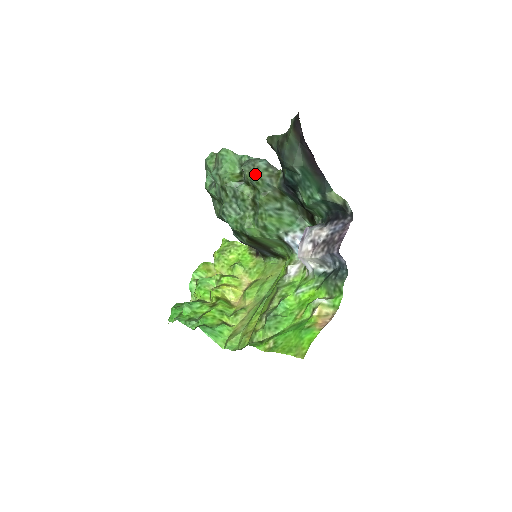
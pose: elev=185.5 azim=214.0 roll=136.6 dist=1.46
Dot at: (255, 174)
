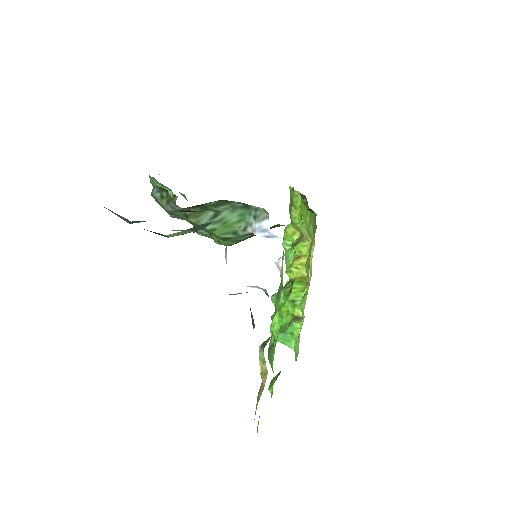
Dot at: occluded
